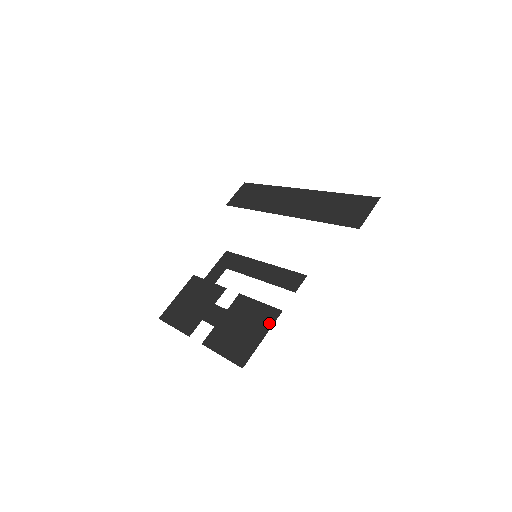
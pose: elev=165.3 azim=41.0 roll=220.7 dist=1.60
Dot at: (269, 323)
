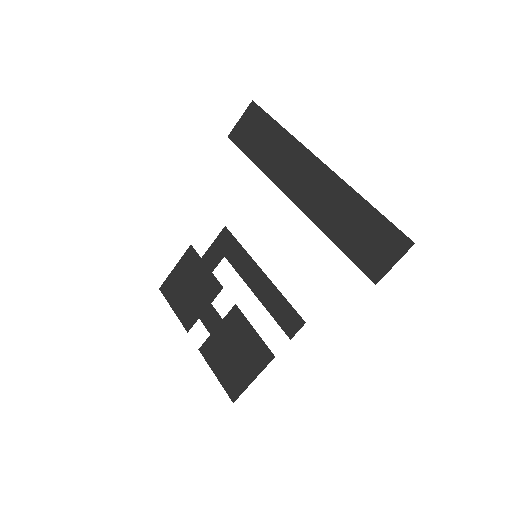
Dot at: (261, 365)
